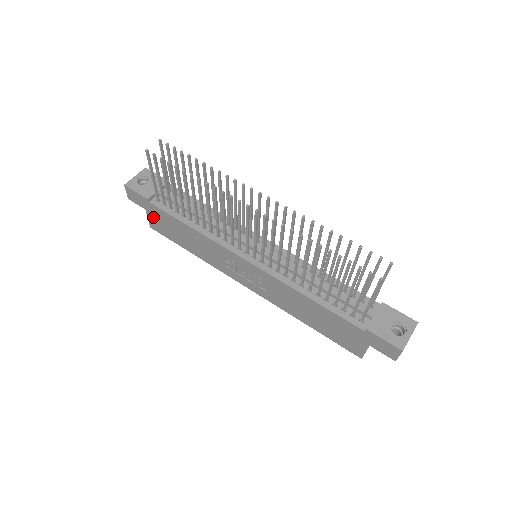
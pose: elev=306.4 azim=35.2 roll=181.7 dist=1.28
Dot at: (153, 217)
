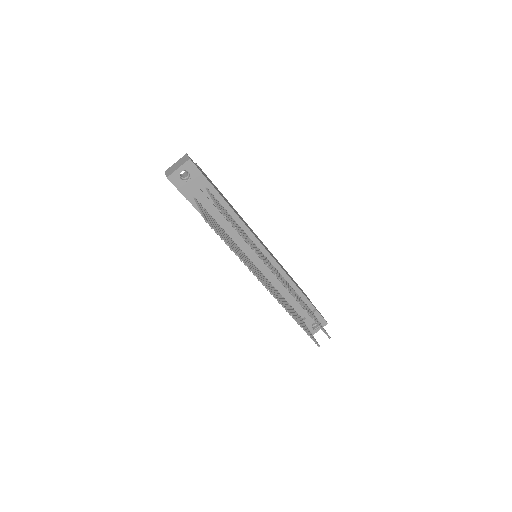
Dot at: occluded
